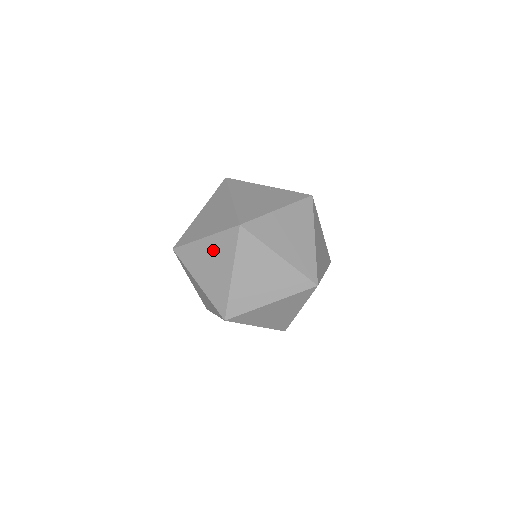
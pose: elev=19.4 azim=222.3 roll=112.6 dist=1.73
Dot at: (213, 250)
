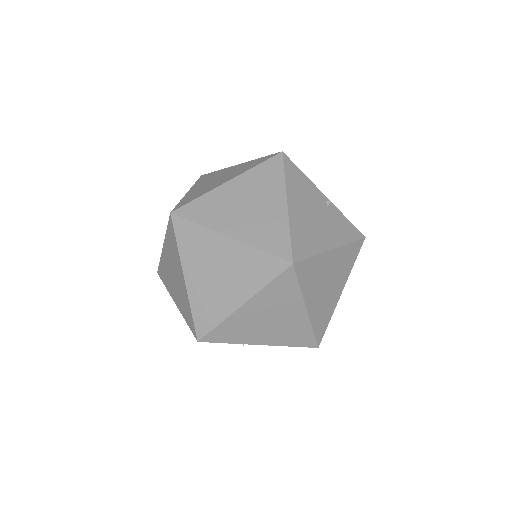
Dot at: (233, 261)
